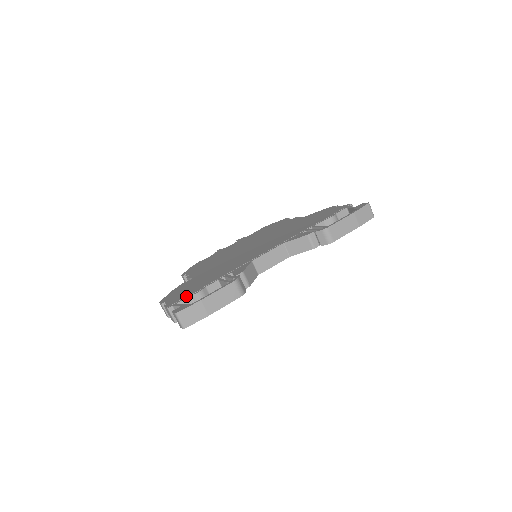
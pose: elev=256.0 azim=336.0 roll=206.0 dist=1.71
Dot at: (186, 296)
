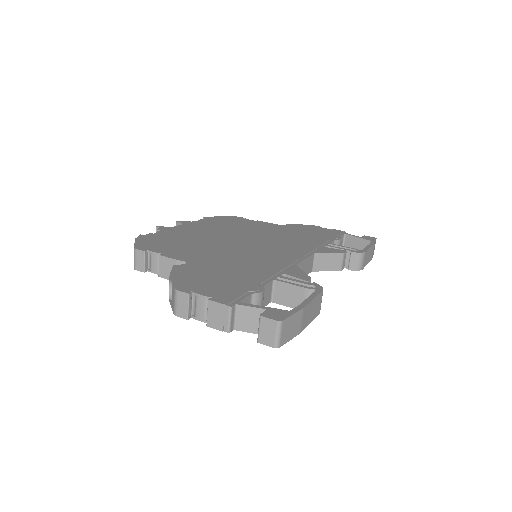
Dot at: (244, 293)
